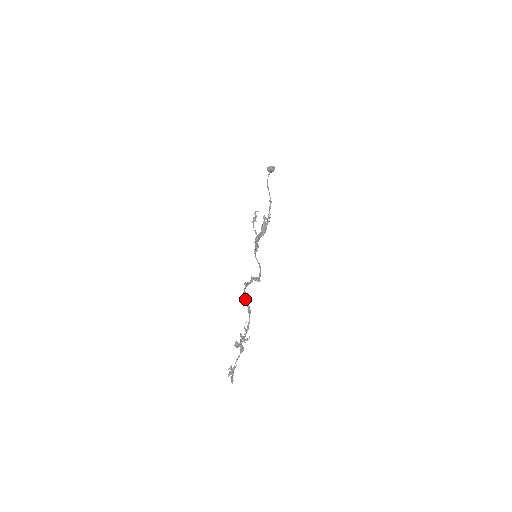
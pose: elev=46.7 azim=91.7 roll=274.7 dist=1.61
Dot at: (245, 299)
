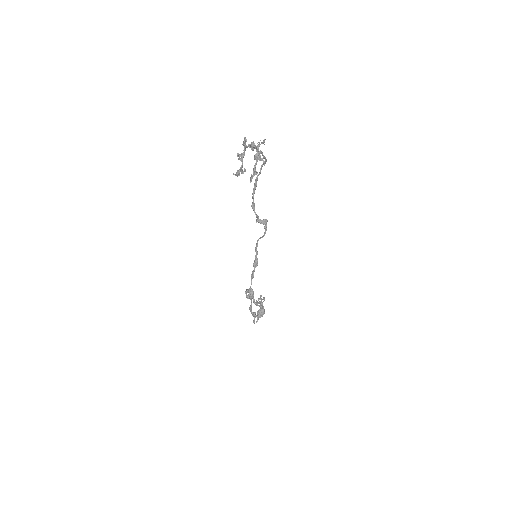
Dot at: (258, 174)
